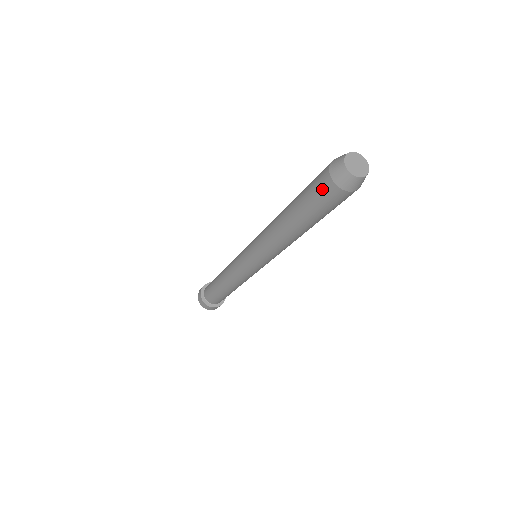
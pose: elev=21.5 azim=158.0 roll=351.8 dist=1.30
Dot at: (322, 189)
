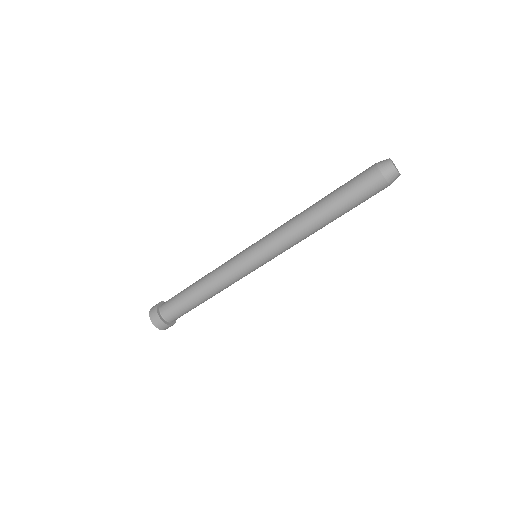
Dot at: (365, 171)
